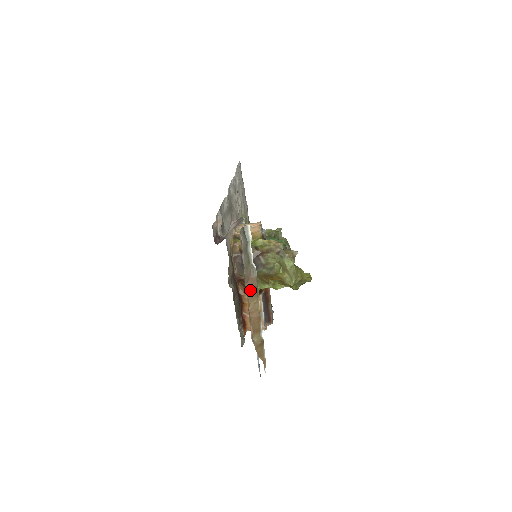
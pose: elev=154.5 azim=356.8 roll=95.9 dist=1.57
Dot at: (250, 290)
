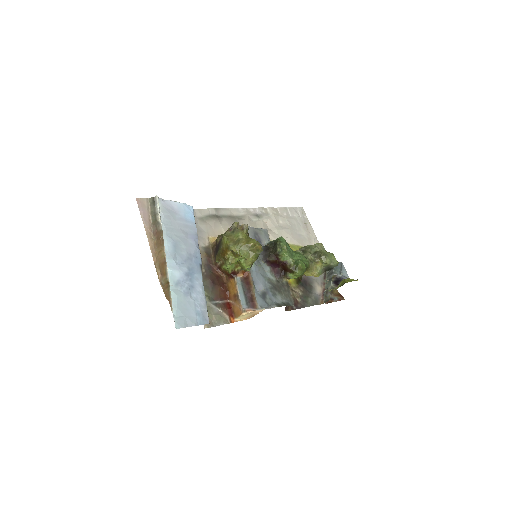
Dot at: (157, 241)
